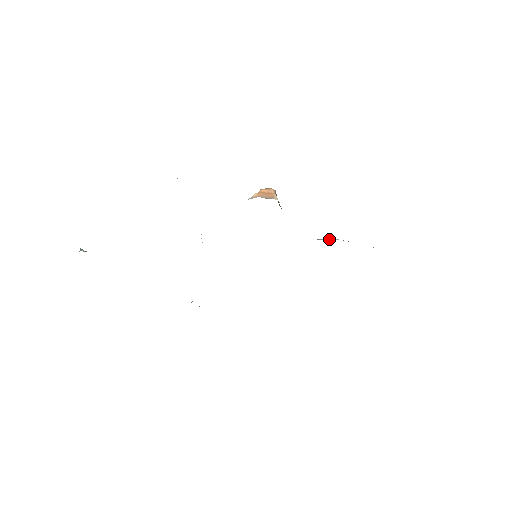
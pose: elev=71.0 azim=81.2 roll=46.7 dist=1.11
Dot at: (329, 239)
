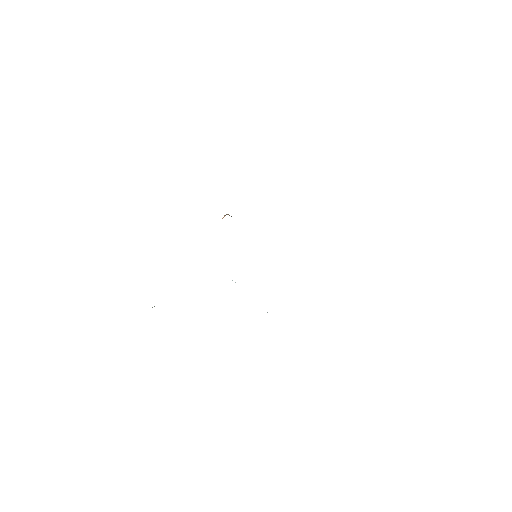
Dot at: occluded
